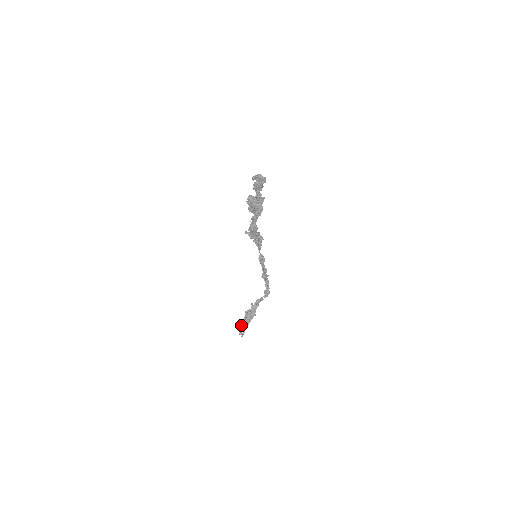
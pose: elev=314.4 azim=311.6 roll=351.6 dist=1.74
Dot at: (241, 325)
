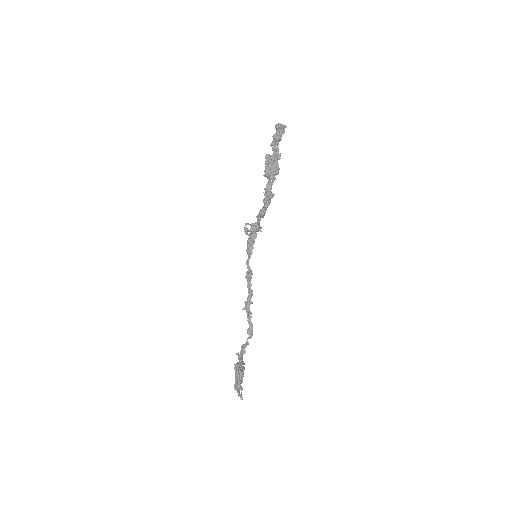
Dot at: (235, 386)
